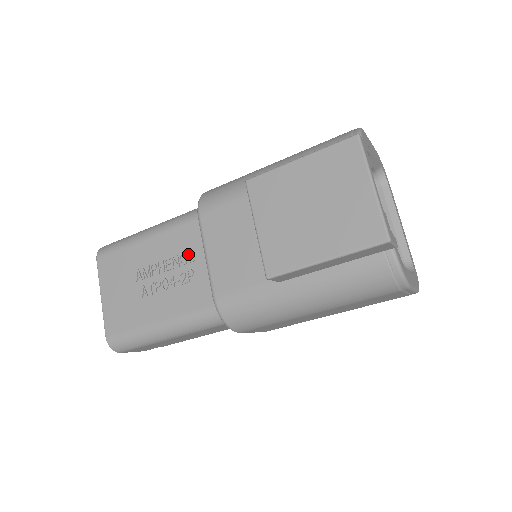
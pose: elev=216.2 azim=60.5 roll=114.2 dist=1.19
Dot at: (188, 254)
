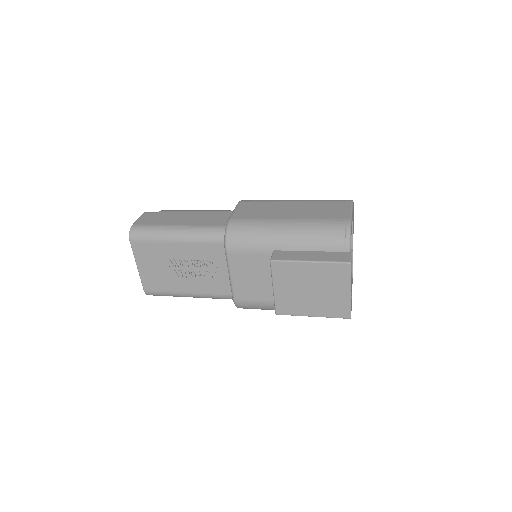
Dot at: (212, 263)
